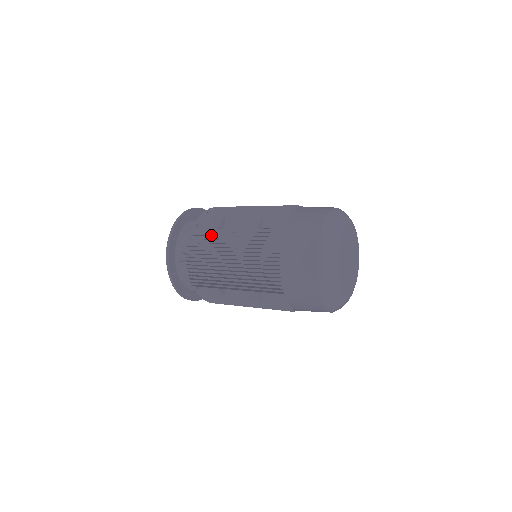
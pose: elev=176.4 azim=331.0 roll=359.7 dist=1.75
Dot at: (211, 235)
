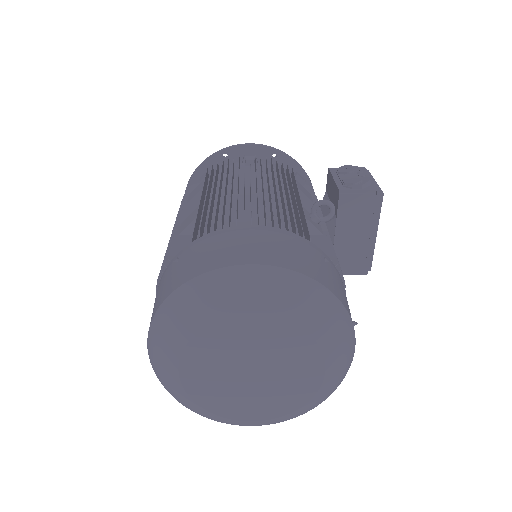
Dot at: occluded
